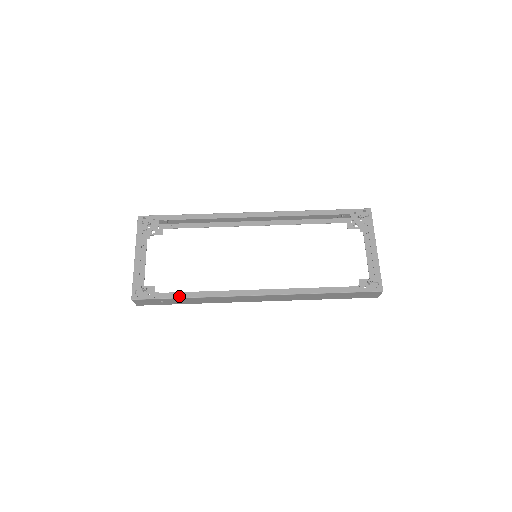
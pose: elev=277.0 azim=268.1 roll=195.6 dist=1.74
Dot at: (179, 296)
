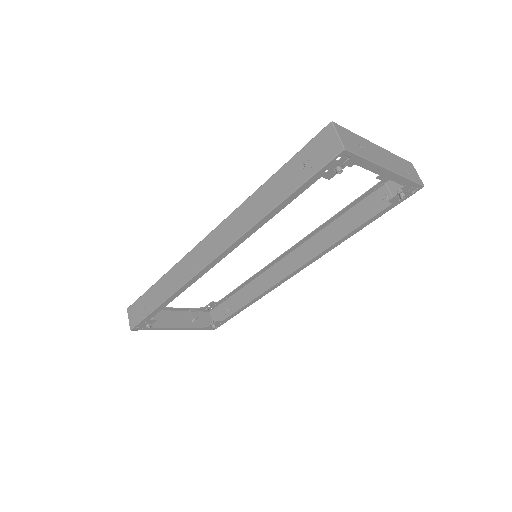
Dot at: occluded
